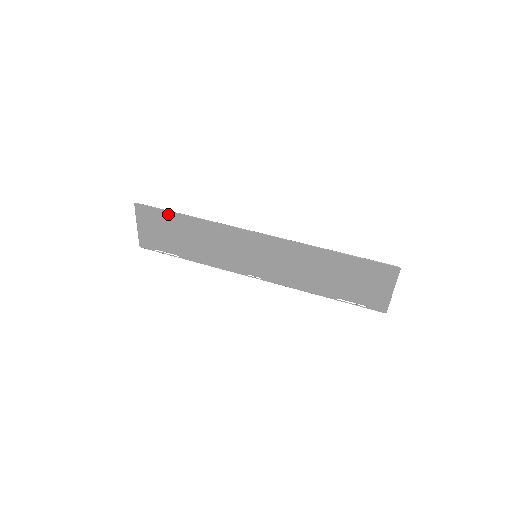
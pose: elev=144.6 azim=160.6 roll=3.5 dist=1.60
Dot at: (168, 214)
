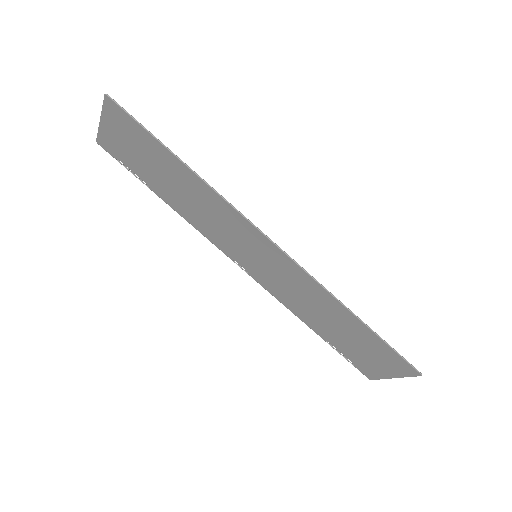
Dot at: (154, 141)
